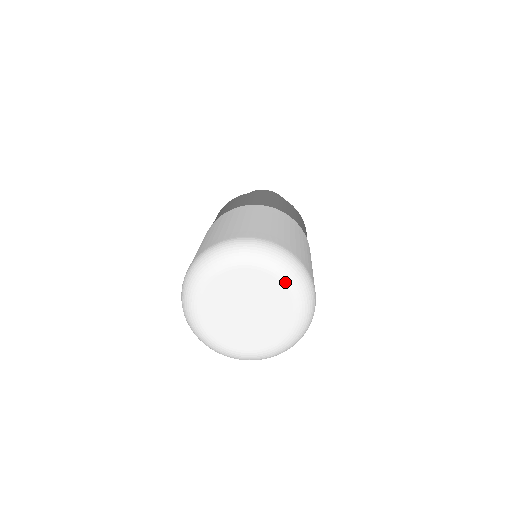
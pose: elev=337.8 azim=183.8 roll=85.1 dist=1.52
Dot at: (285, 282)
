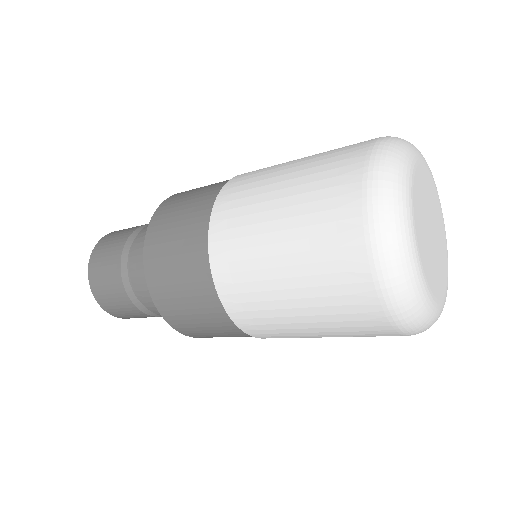
Dot at: occluded
